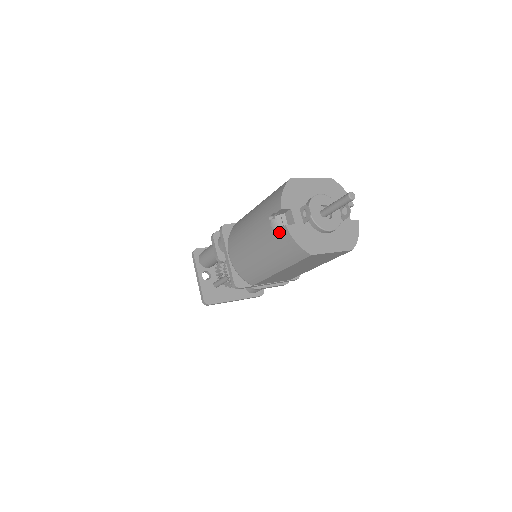
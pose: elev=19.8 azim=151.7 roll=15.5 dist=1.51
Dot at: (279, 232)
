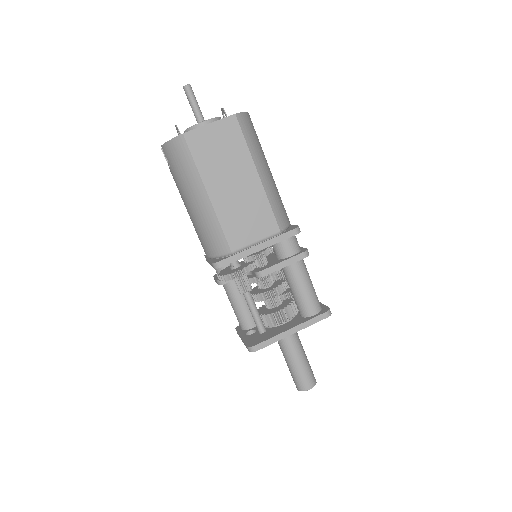
Dot at: (167, 158)
